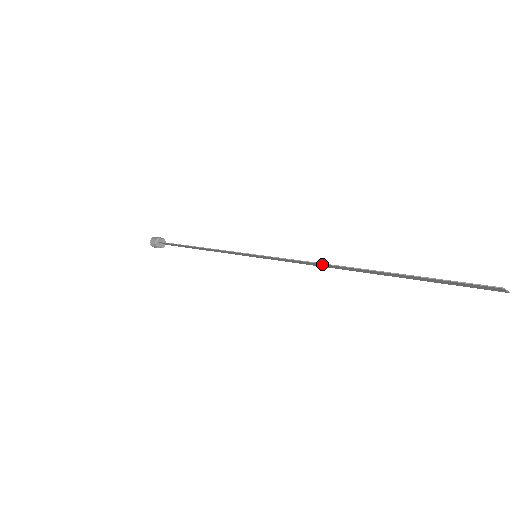
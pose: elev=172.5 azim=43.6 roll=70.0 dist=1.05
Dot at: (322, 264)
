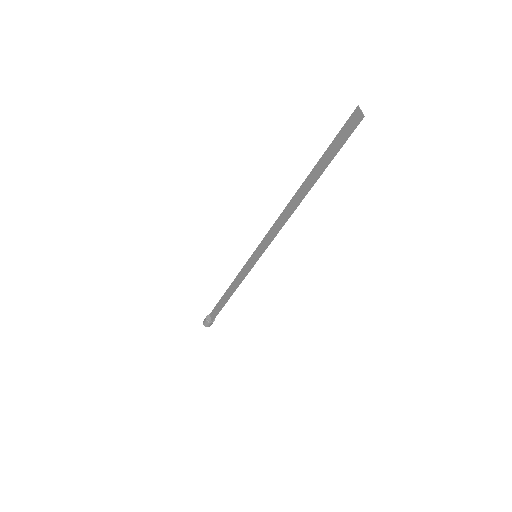
Dot at: (286, 209)
